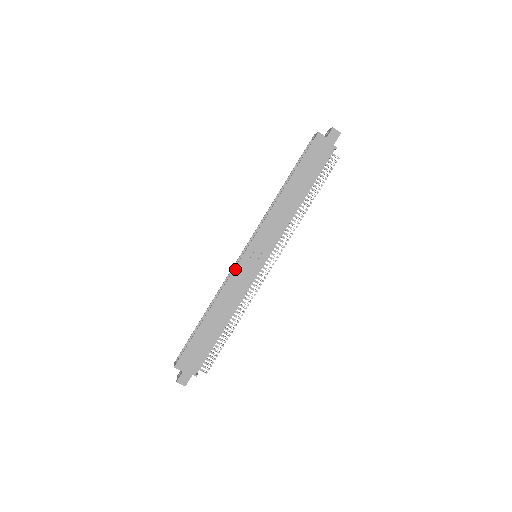
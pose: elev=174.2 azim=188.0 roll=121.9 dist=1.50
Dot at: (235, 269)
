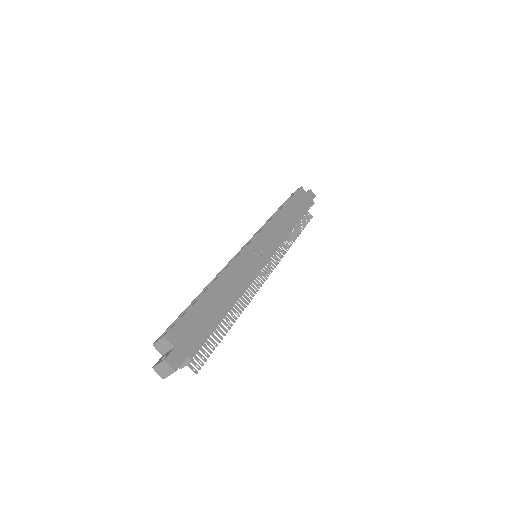
Dot at: (242, 252)
